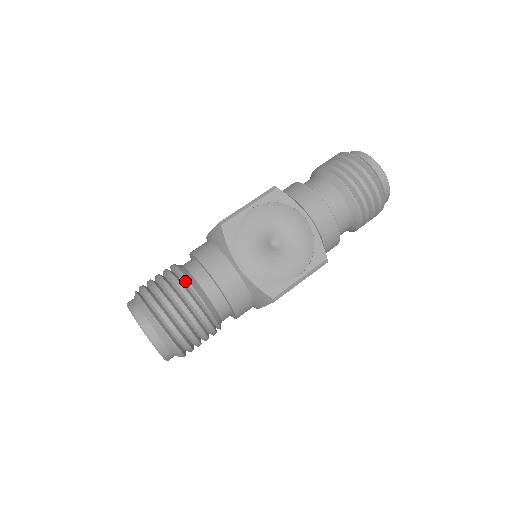
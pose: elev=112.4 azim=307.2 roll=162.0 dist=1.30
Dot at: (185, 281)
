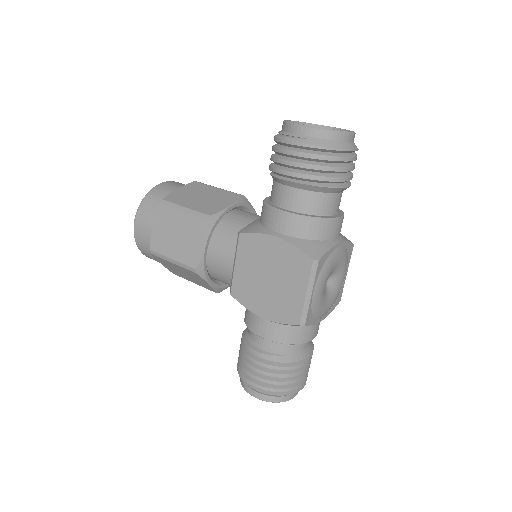
Dot at: (297, 362)
